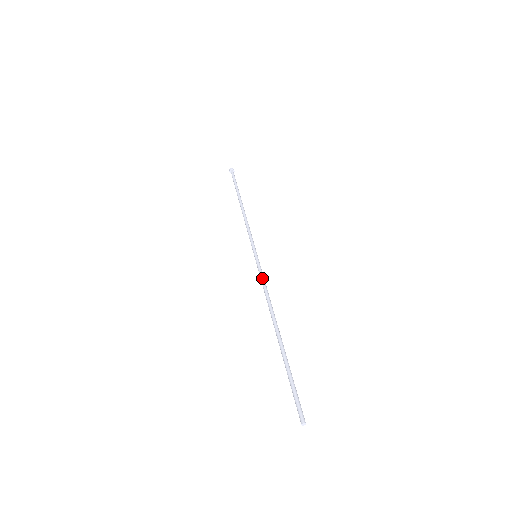
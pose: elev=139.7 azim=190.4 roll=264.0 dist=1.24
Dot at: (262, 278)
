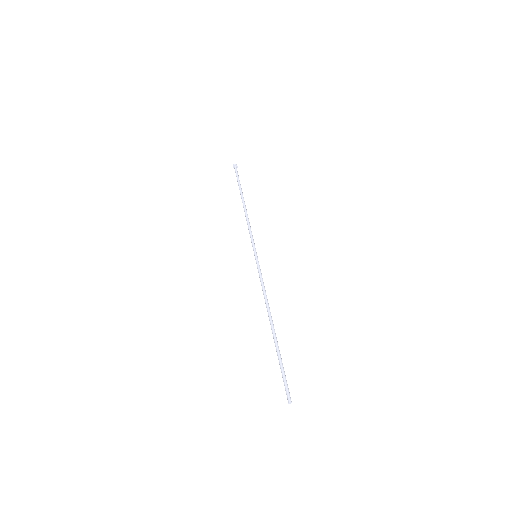
Dot at: (262, 278)
